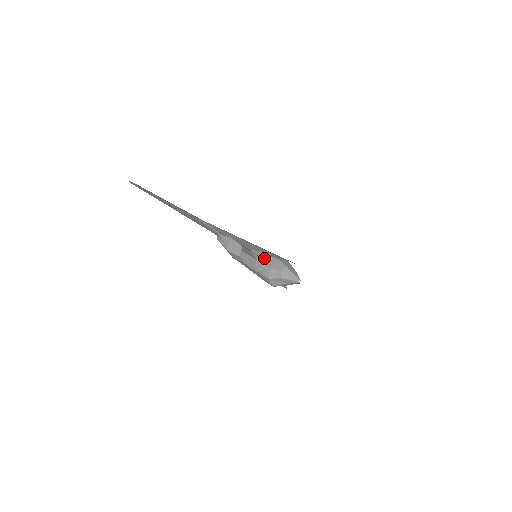
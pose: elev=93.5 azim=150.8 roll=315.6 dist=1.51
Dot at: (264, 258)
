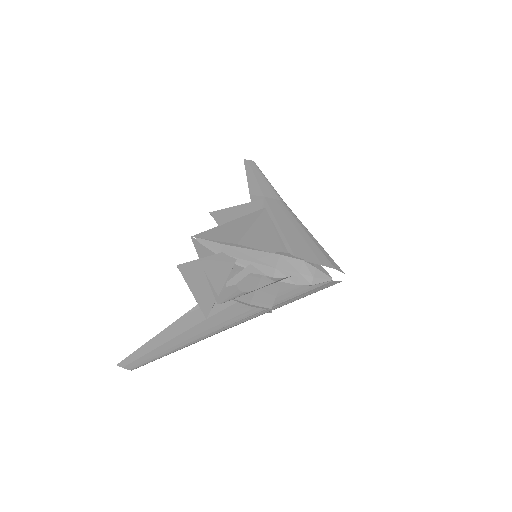
Dot at: (281, 276)
